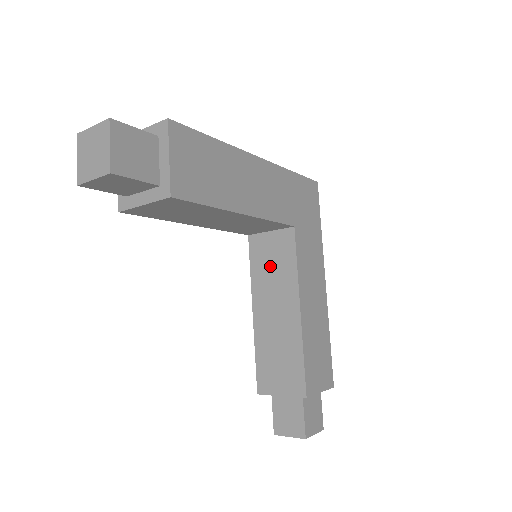
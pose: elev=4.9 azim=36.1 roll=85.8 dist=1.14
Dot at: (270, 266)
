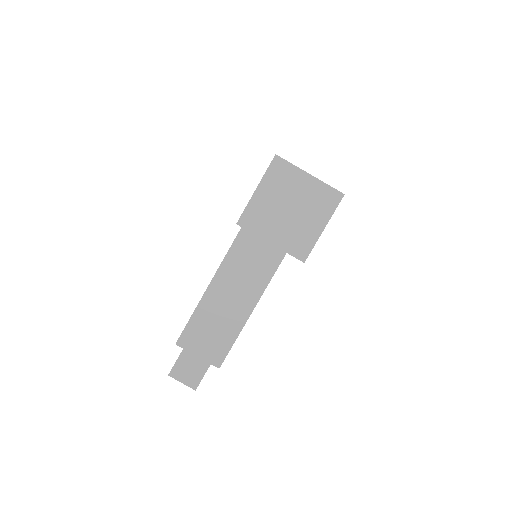
Dot at: (251, 258)
